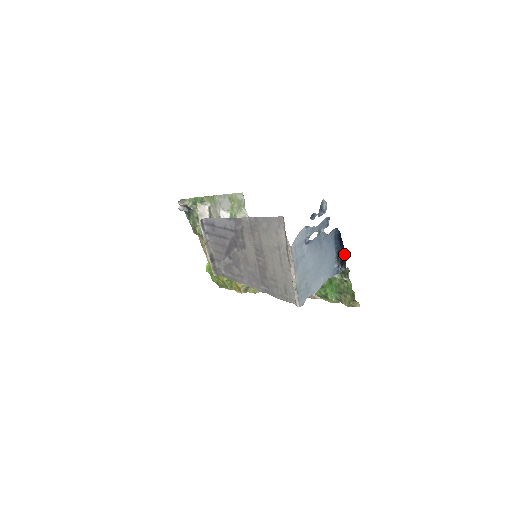
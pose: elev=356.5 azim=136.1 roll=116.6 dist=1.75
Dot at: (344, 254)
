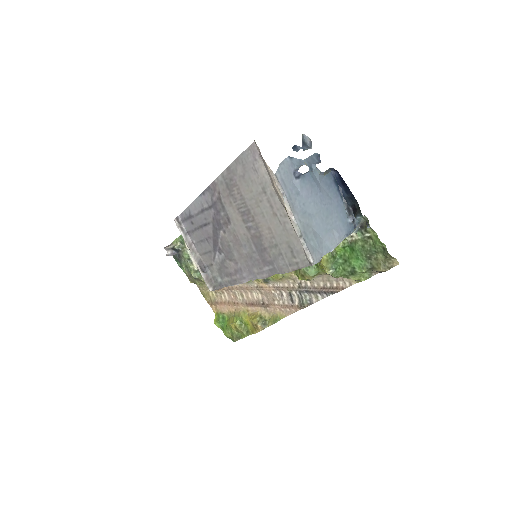
Dot at: (353, 199)
